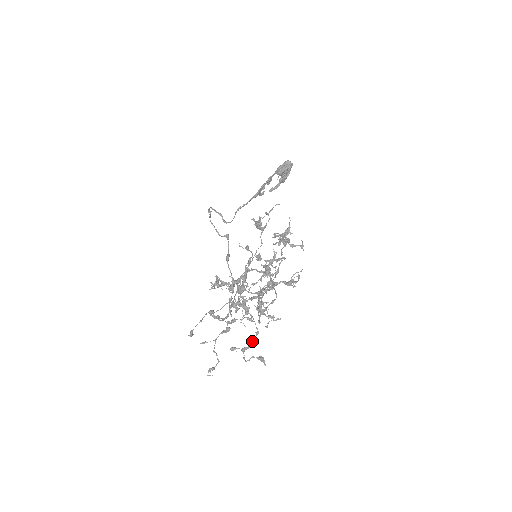
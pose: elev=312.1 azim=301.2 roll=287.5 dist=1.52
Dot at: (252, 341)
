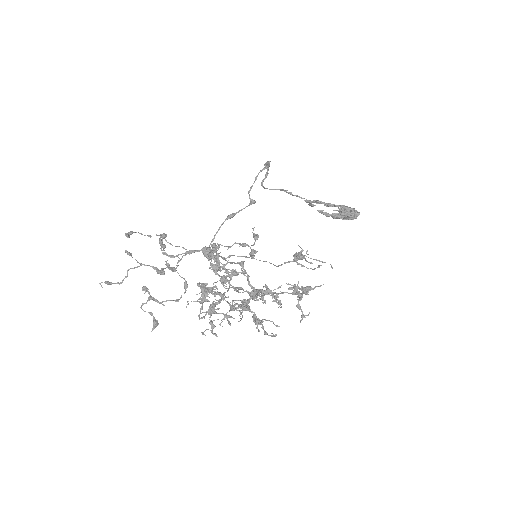
Dot at: (166, 301)
